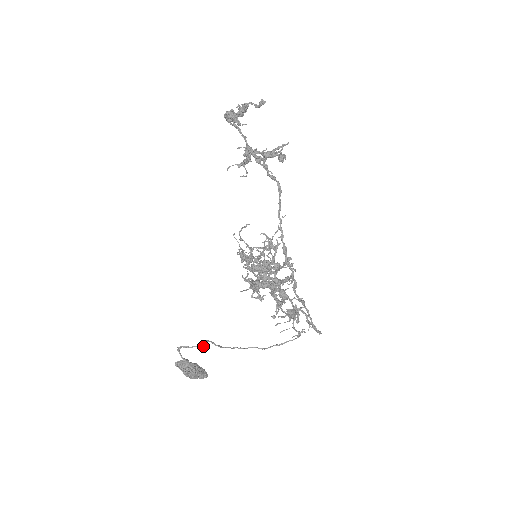
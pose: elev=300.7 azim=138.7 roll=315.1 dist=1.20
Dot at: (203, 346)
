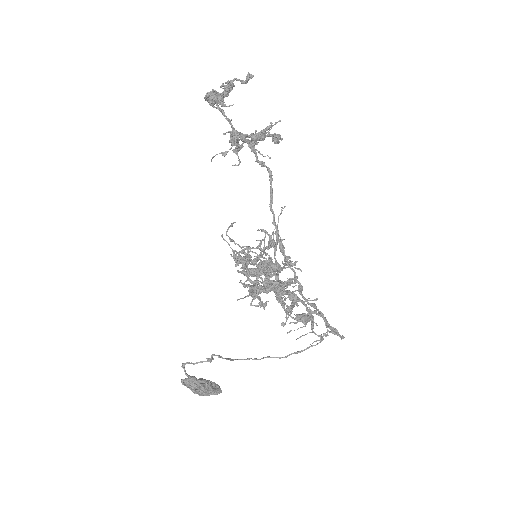
Dot at: (208, 361)
